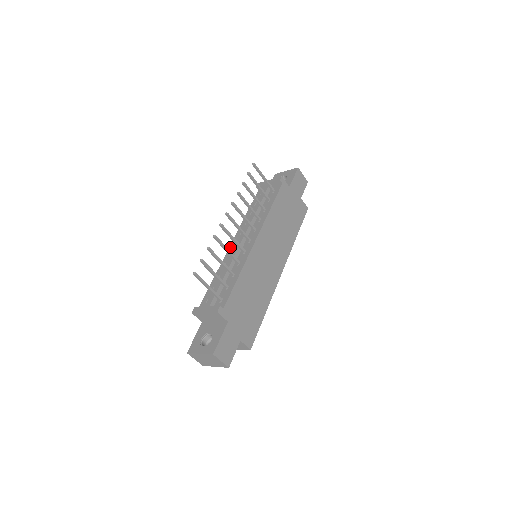
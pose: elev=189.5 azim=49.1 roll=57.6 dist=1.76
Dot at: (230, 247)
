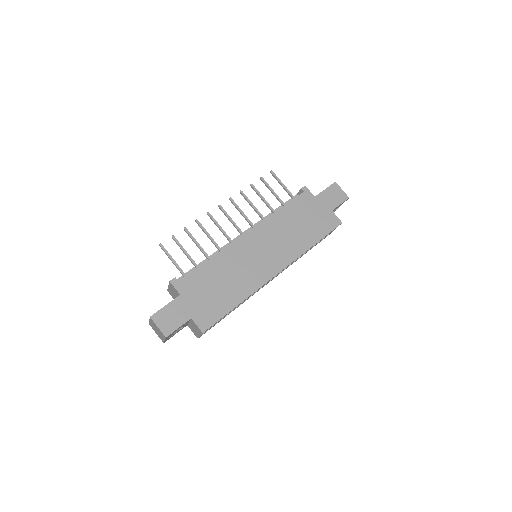
Dot at: occluded
